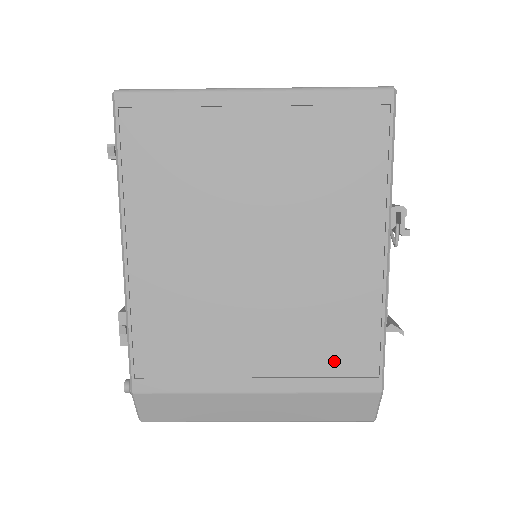
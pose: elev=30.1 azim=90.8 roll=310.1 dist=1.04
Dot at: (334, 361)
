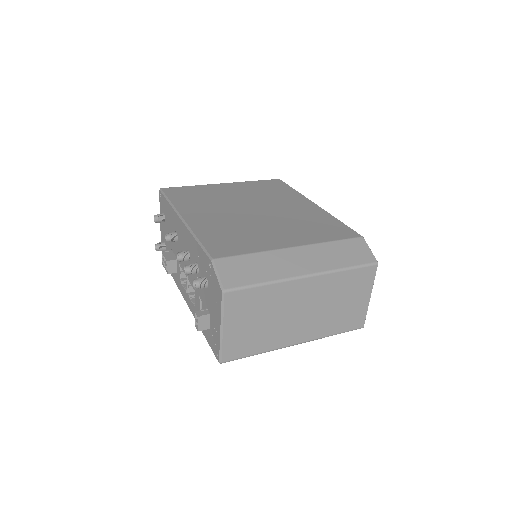
Dot at: occluded
